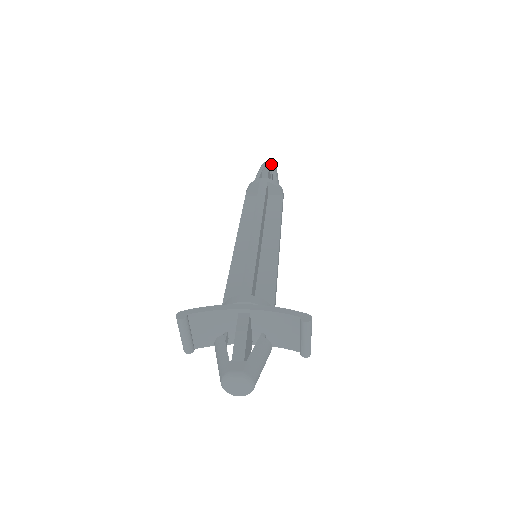
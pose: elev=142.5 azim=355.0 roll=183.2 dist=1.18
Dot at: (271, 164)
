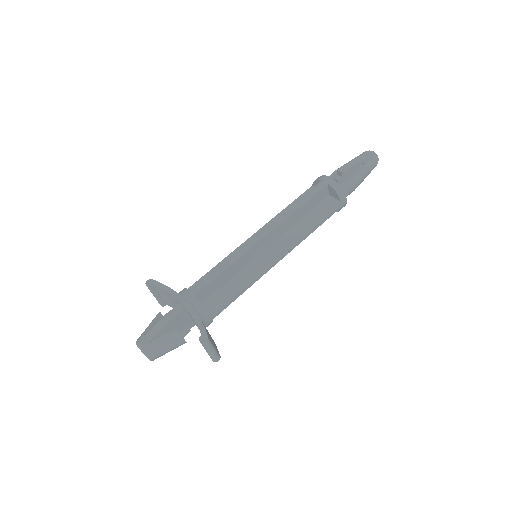
Dot at: (370, 156)
